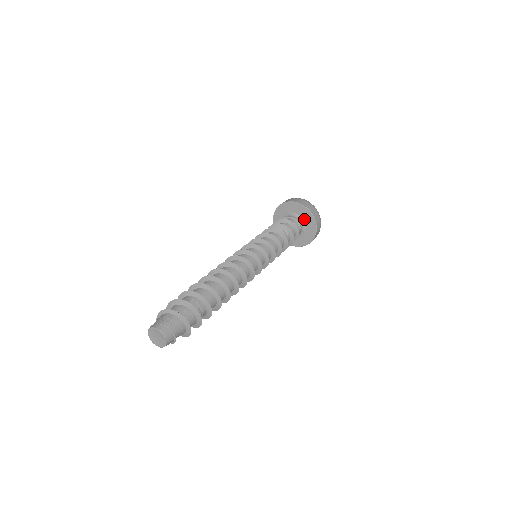
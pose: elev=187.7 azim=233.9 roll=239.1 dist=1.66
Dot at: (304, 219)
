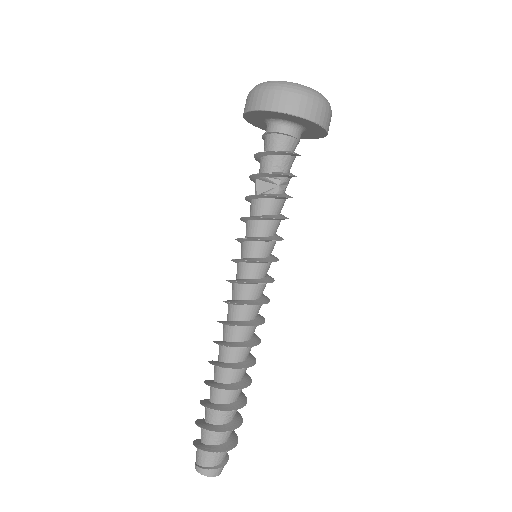
Dot at: (290, 121)
